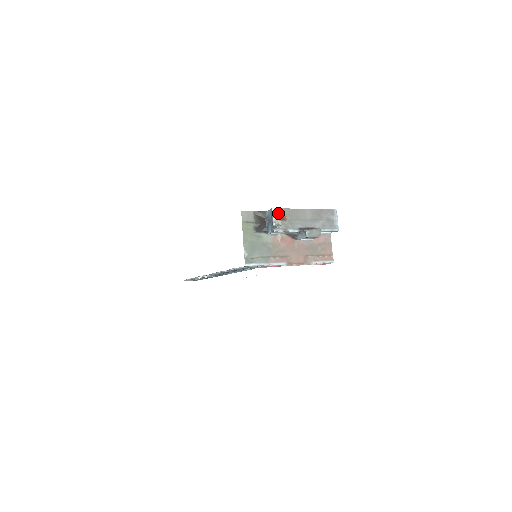
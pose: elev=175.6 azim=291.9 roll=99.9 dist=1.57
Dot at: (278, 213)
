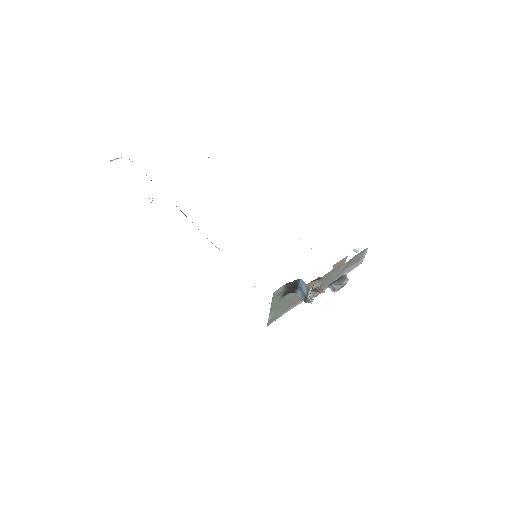
Dot at: (314, 287)
